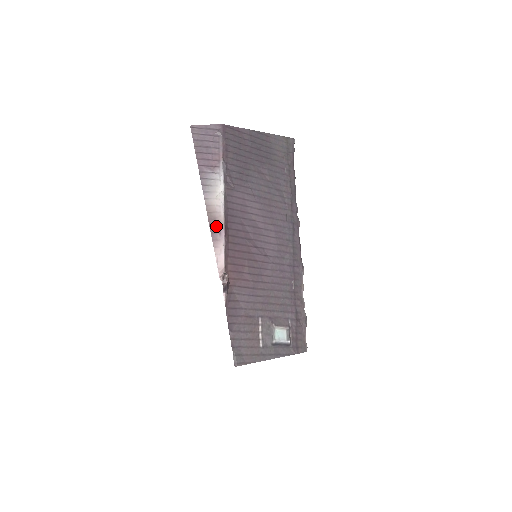
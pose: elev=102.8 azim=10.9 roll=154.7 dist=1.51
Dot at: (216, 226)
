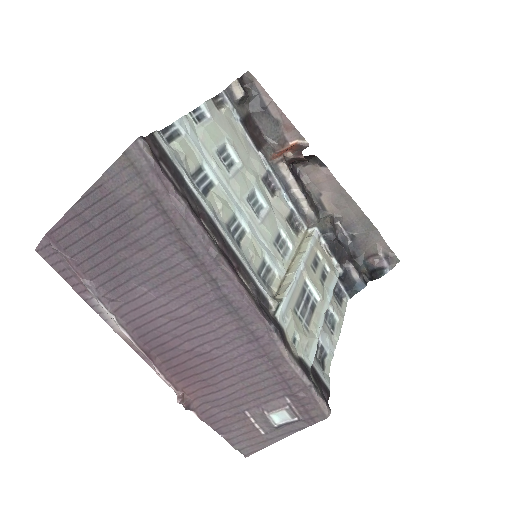
Dot at: (140, 352)
